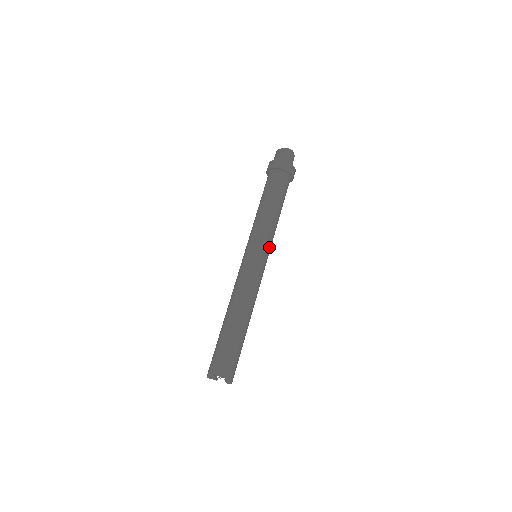
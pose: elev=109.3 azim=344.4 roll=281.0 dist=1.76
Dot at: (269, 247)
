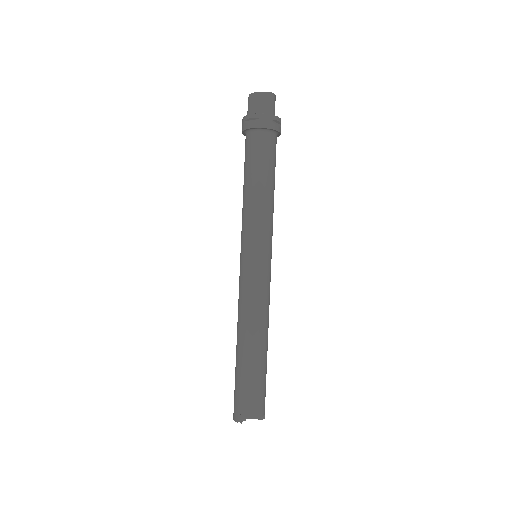
Dot at: occluded
